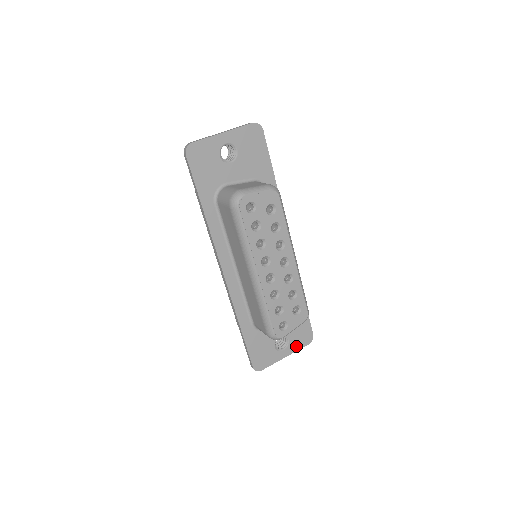
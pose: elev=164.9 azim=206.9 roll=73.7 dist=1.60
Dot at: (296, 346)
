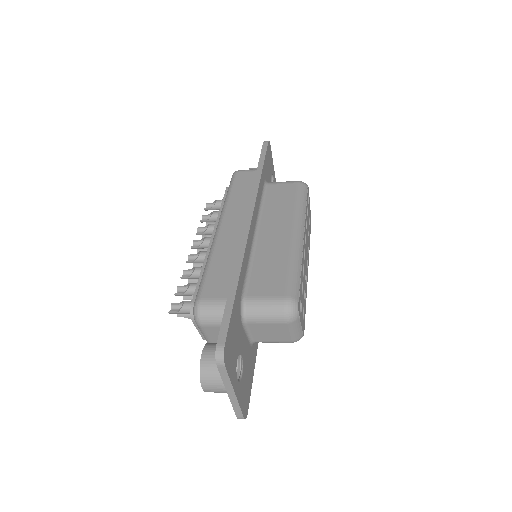
Dot at: (241, 398)
